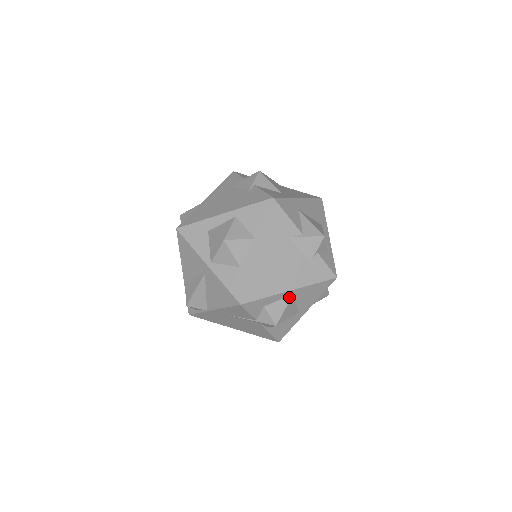
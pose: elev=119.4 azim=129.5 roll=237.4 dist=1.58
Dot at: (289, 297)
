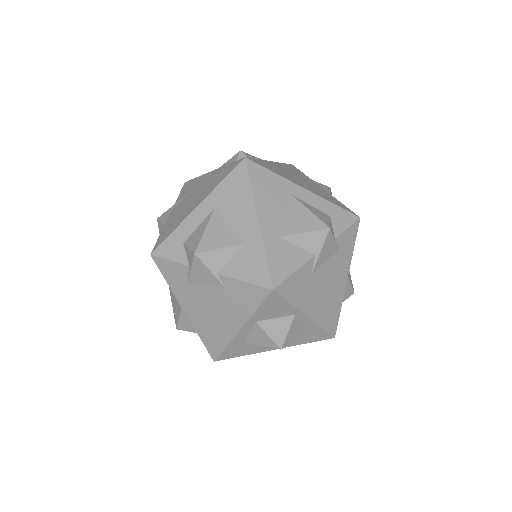
Dot at: occluded
